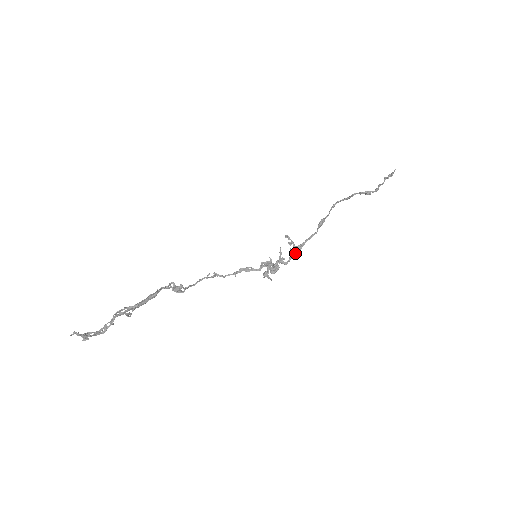
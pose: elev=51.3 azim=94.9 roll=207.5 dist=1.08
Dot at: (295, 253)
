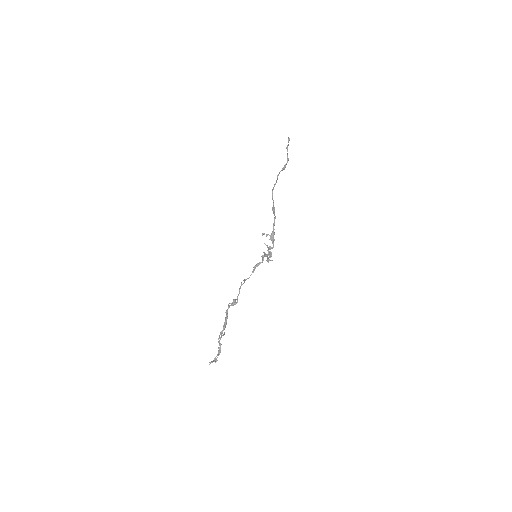
Dot at: (273, 239)
